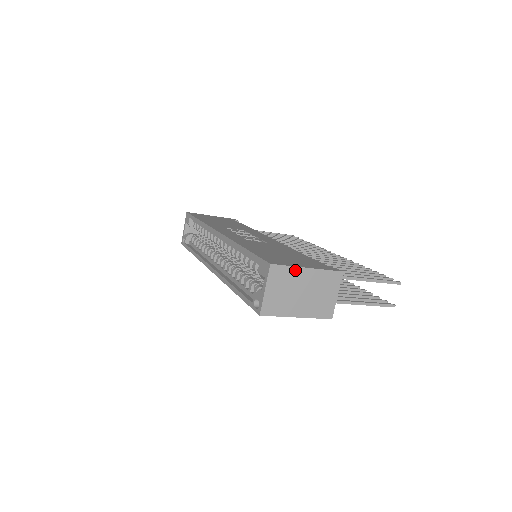
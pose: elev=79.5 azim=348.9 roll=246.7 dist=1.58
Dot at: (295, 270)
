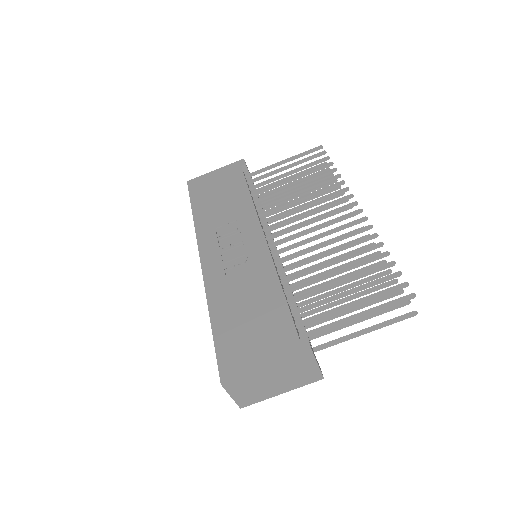
Dot at: (252, 375)
